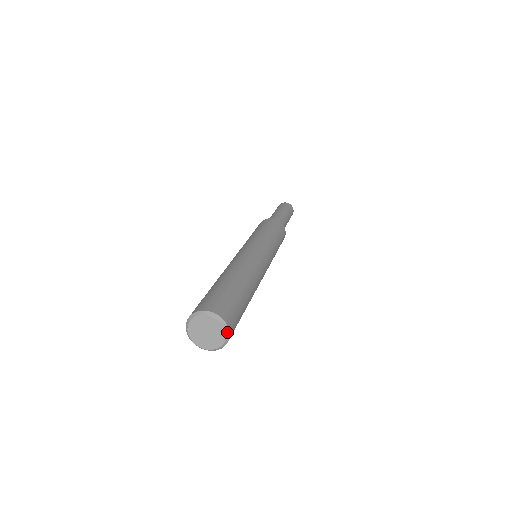
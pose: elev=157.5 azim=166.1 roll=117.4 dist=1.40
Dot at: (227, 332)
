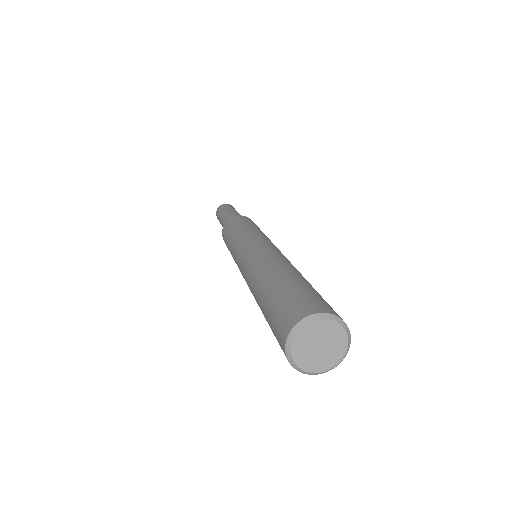
Dot at: (346, 329)
